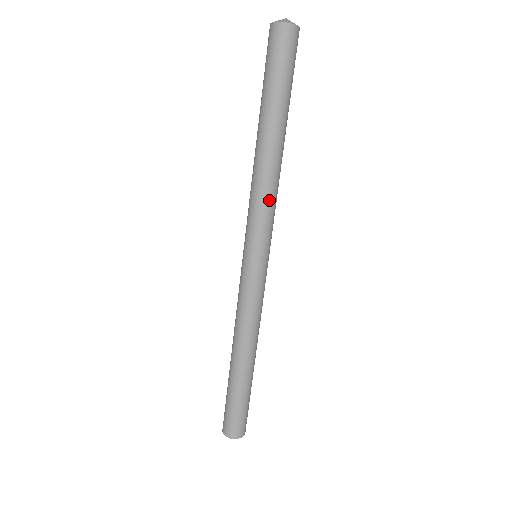
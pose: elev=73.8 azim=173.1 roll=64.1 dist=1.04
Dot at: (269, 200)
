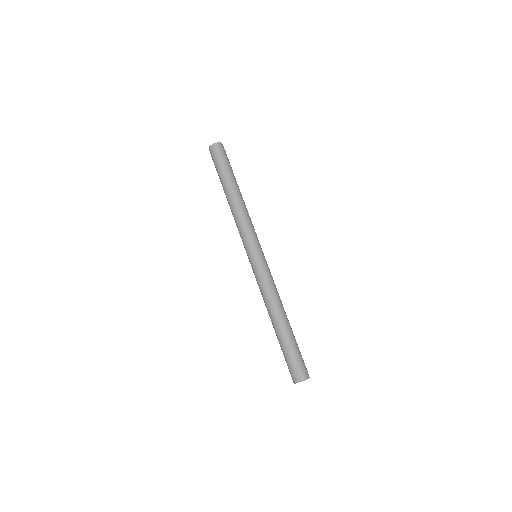
Dot at: (251, 221)
